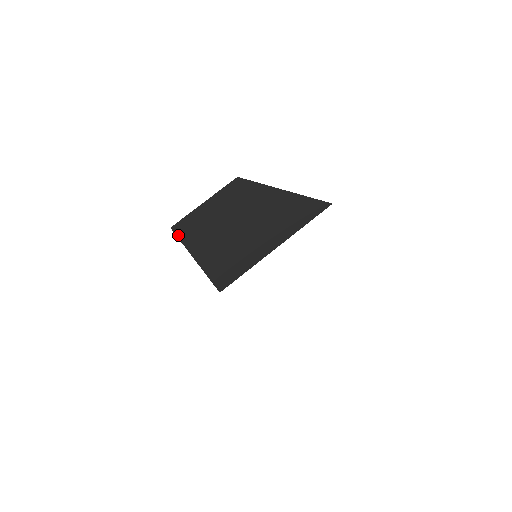
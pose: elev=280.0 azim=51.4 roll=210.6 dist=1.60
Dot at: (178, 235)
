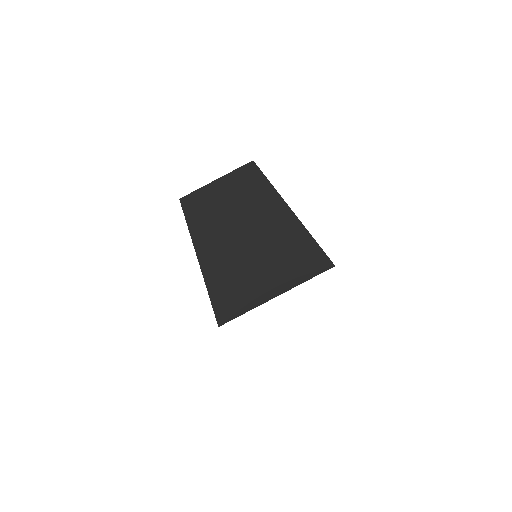
Dot at: (186, 216)
